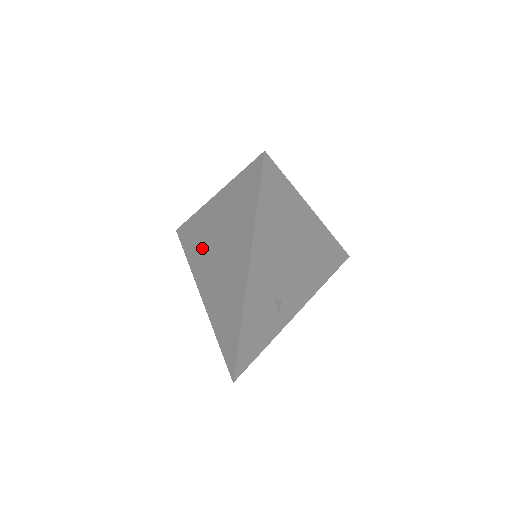
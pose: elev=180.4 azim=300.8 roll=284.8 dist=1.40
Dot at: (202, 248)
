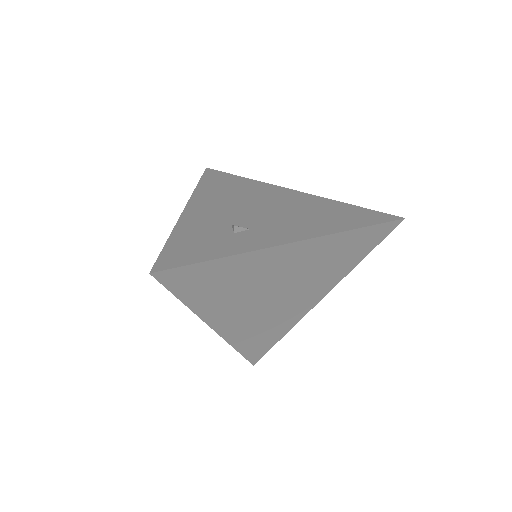
Dot at: occluded
